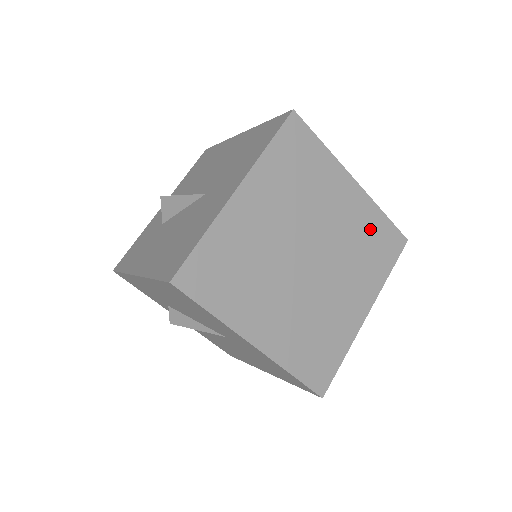
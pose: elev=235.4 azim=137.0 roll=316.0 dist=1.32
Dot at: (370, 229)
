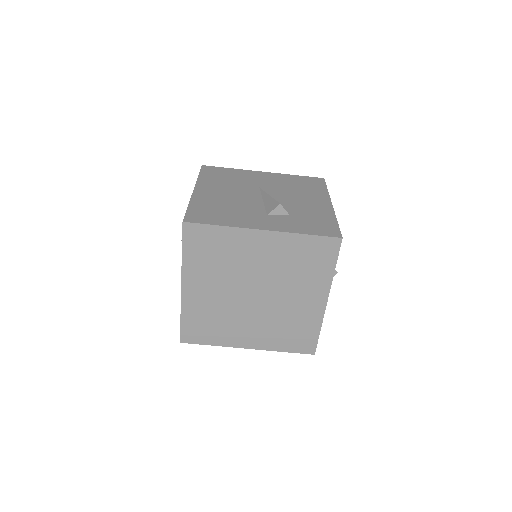
Dot at: (297, 252)
